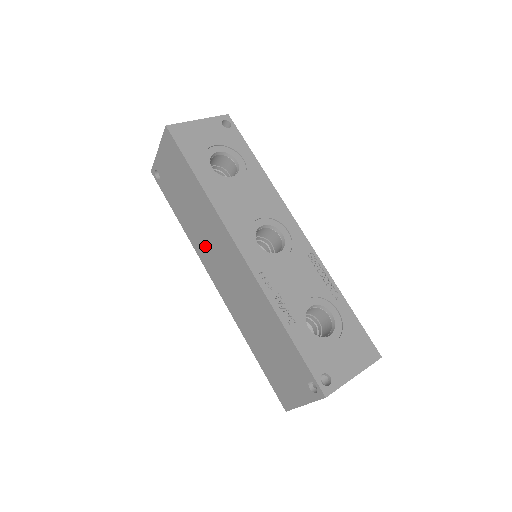
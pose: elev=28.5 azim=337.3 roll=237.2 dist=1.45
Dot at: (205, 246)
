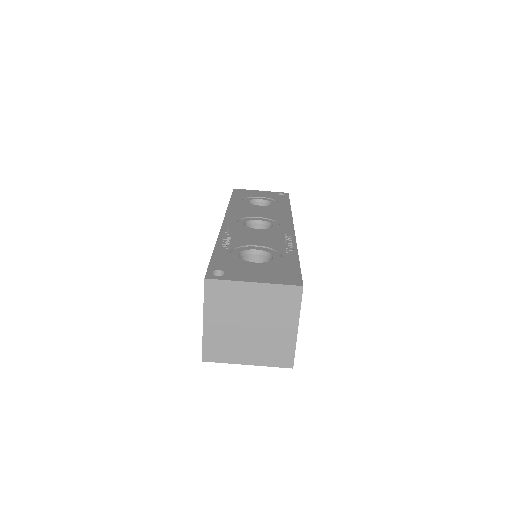
Dot at: occluded
